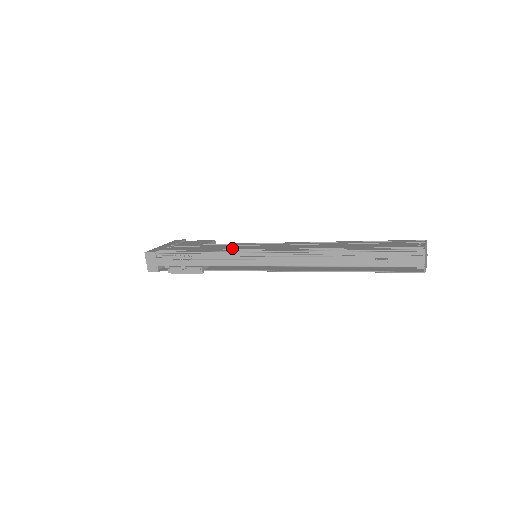
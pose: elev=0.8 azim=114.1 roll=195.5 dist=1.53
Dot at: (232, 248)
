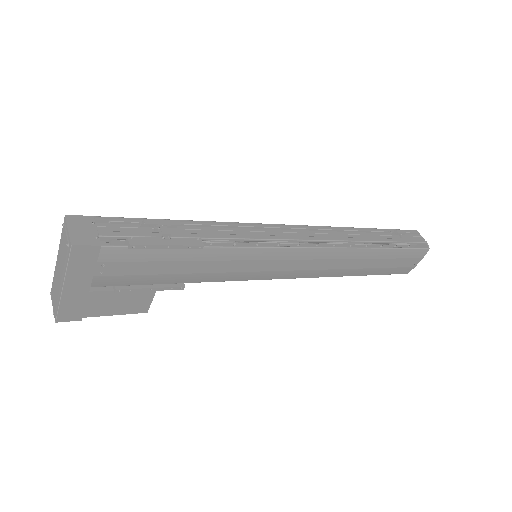
Dot at: occluded
